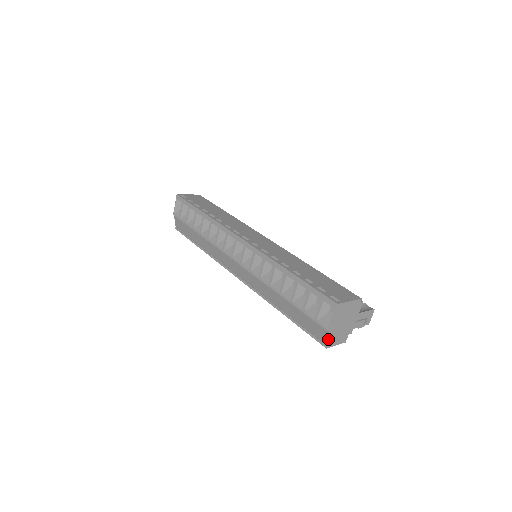
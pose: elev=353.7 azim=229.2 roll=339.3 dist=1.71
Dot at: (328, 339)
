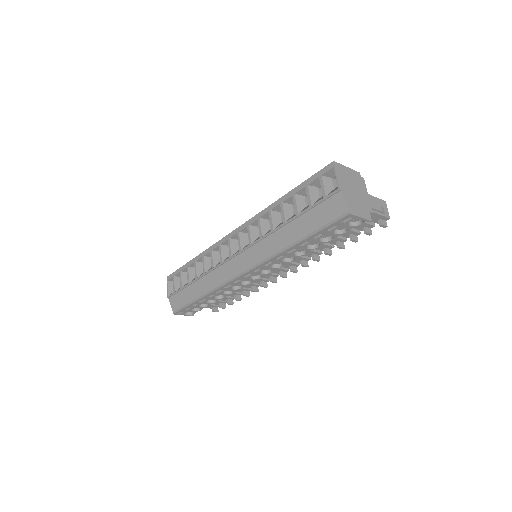
Dot at: (346, 202)
